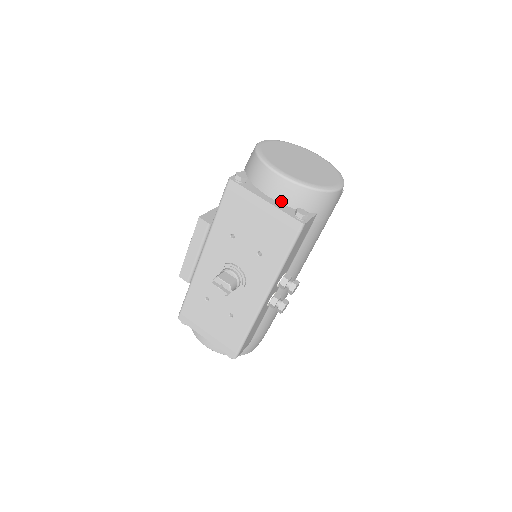
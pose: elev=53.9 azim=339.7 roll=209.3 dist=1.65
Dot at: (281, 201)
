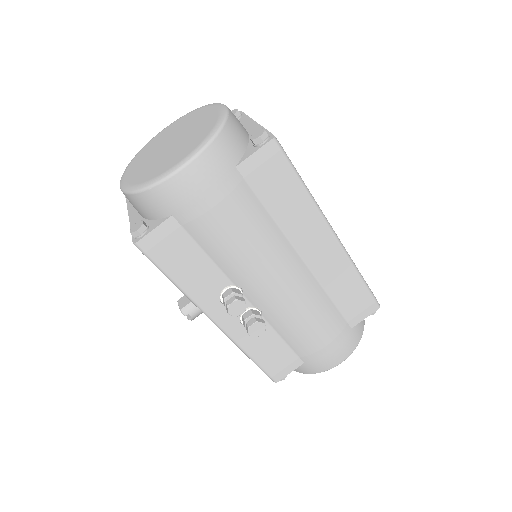
Dot at: (140, 214)
